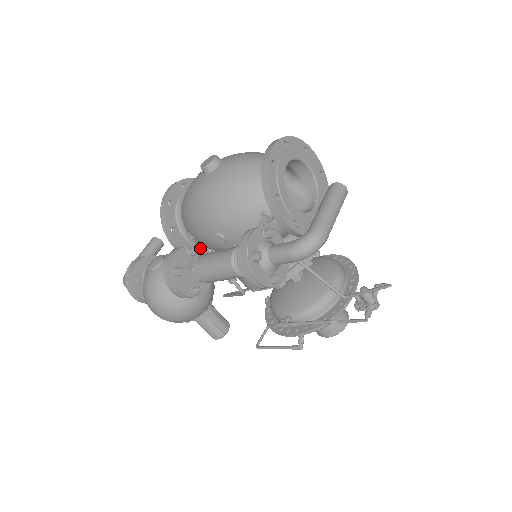
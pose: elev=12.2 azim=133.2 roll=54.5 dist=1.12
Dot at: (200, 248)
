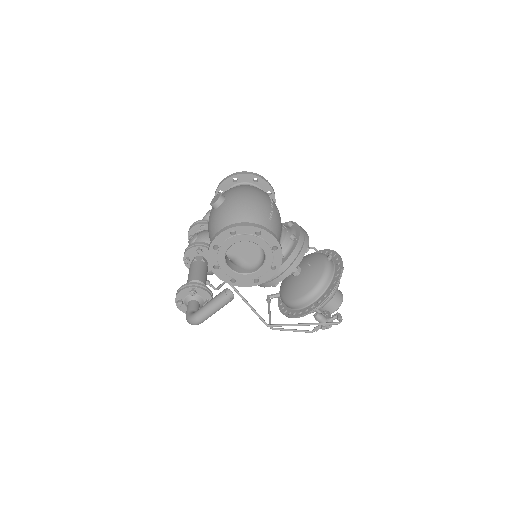
Dot at: (207, 248)
